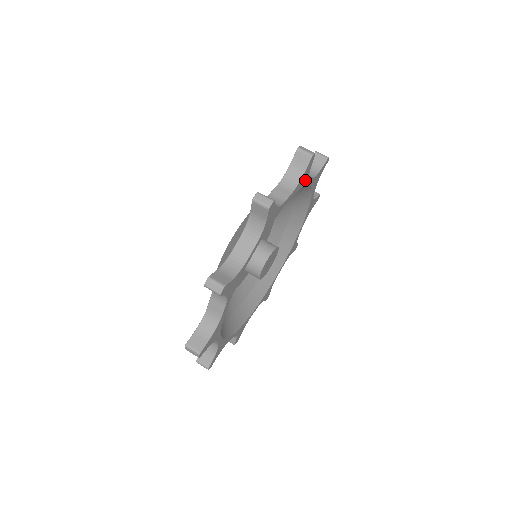
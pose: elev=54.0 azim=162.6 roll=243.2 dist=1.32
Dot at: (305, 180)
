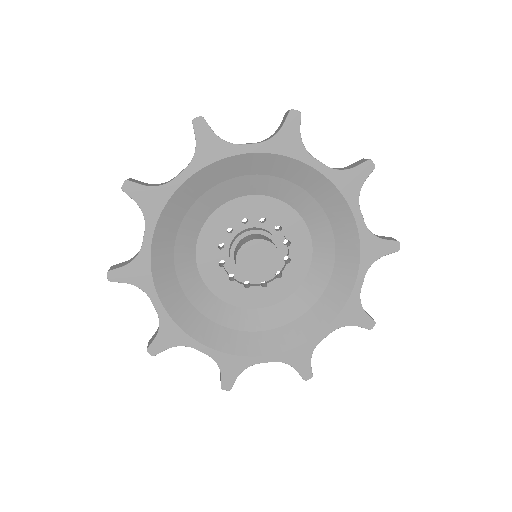
Dot at: (296, 149)
